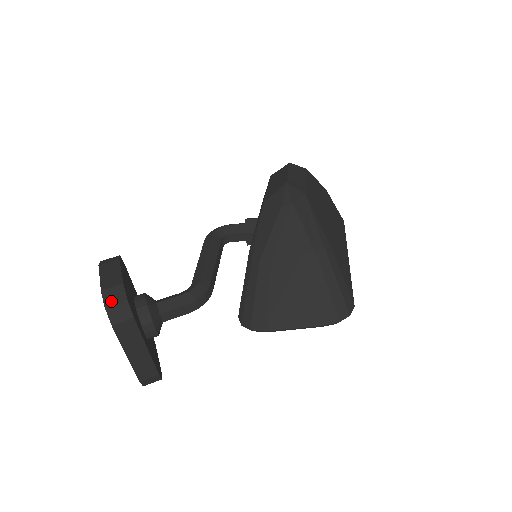
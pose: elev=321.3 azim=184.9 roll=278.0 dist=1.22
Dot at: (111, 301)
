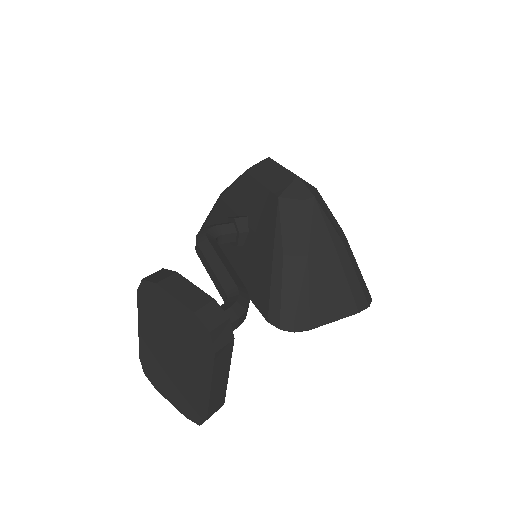
Dot at: (213, 323)
